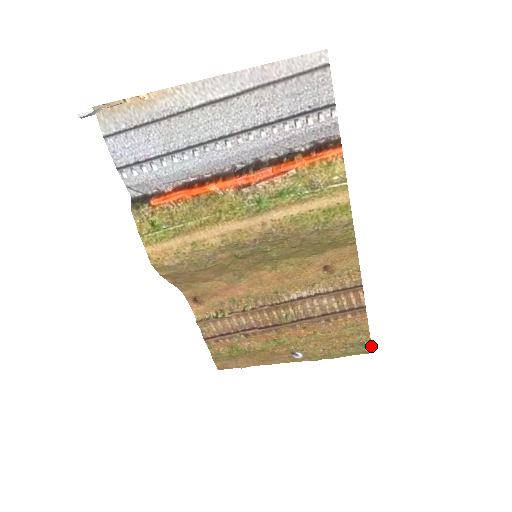
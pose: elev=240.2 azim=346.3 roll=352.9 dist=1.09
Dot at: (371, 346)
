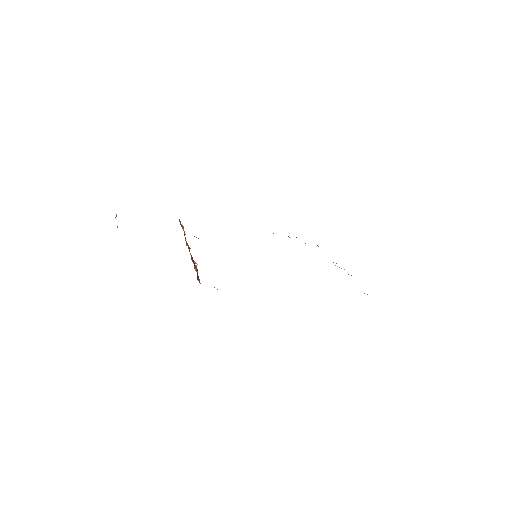
Dot at: occluded
